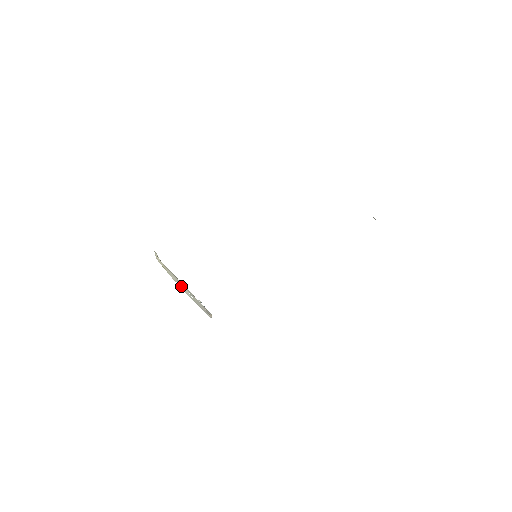
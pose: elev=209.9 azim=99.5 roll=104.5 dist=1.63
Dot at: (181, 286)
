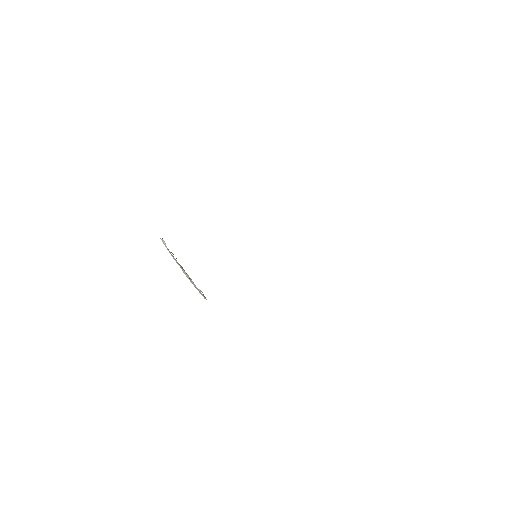
Dot at: (182, 270)
